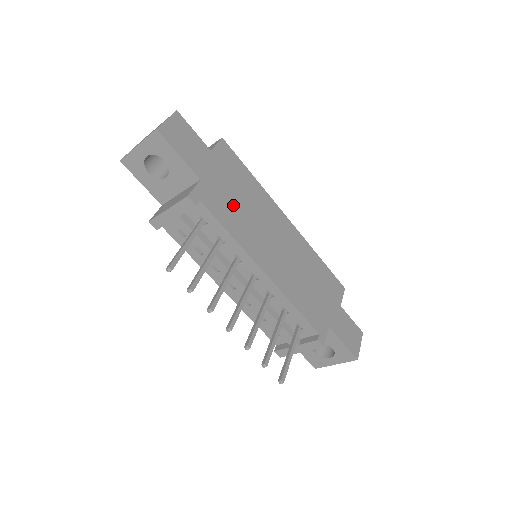
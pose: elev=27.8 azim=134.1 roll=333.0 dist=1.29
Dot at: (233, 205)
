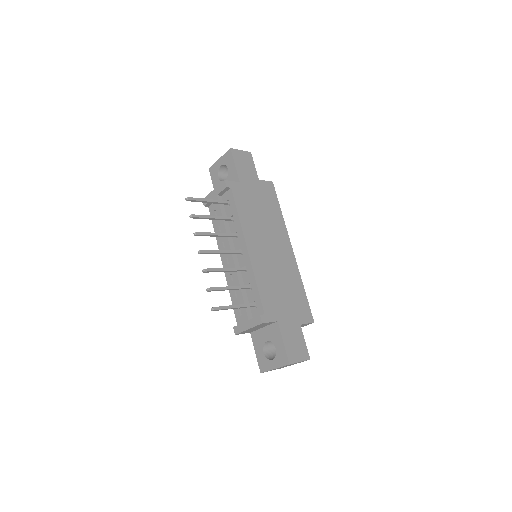
Dot at: (253, 207)
